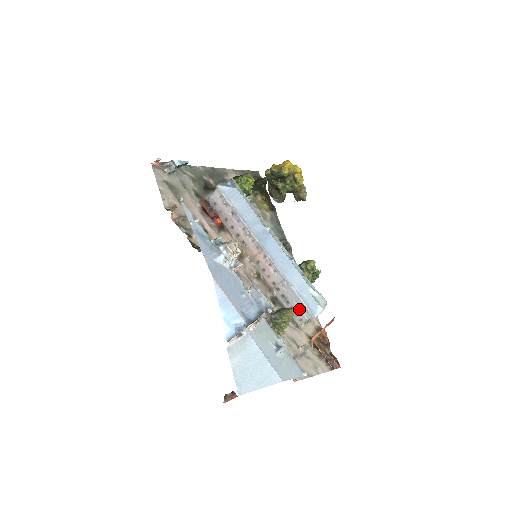
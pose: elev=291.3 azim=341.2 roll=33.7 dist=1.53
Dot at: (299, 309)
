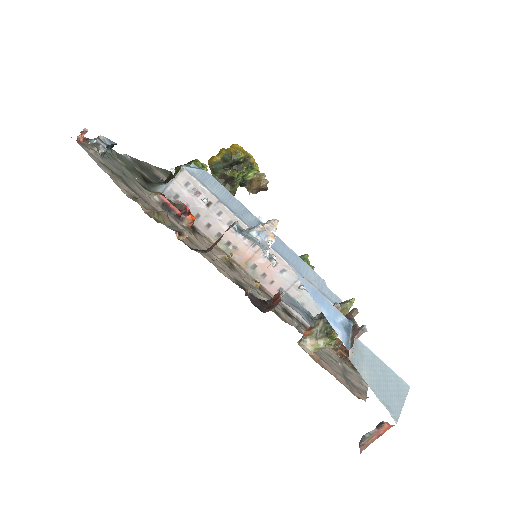
Dot at: occluded
